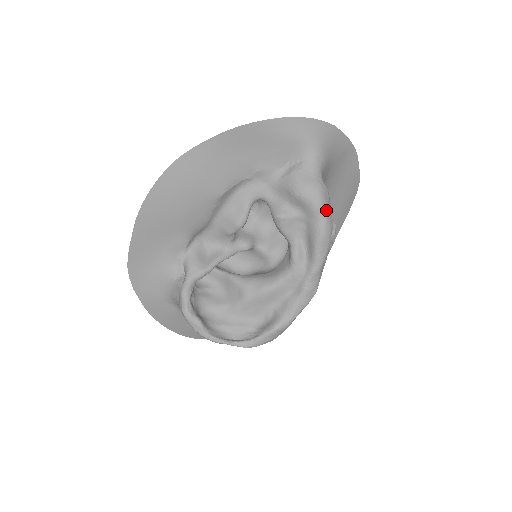
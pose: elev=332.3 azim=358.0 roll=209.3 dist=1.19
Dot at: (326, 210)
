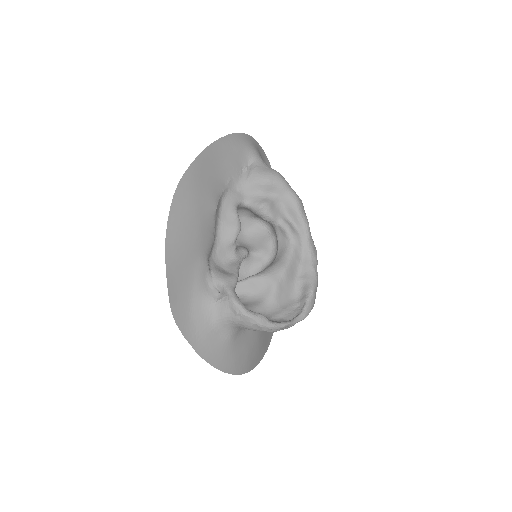
Dot at: (289, 185)
